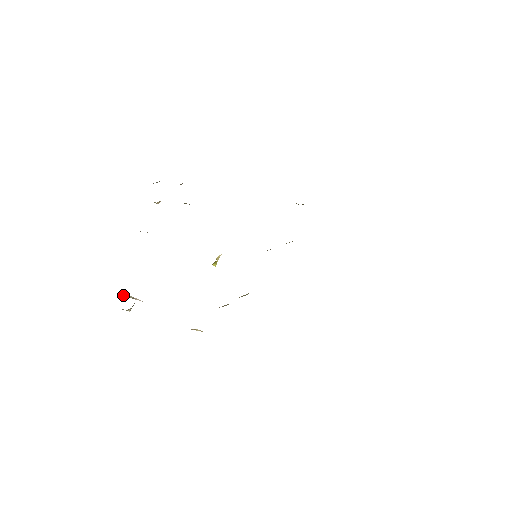
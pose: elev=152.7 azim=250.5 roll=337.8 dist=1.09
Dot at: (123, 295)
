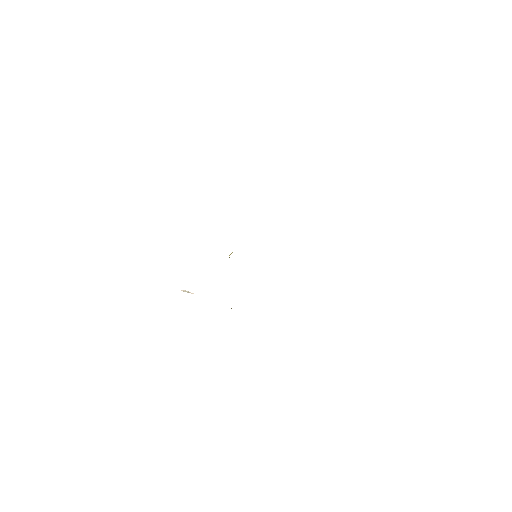
Dot at: occluded
